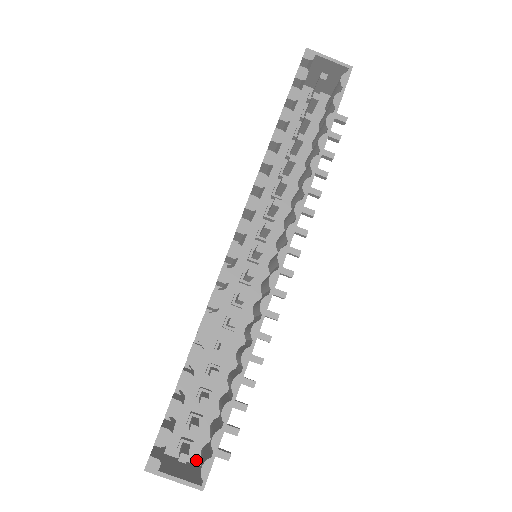
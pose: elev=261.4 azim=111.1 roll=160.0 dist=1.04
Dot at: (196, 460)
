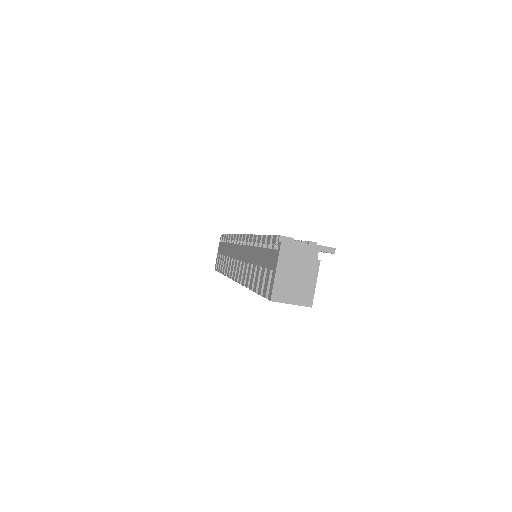
Dot at: occluded
